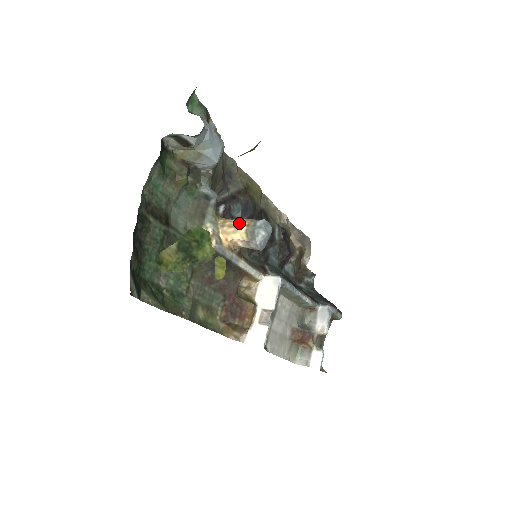
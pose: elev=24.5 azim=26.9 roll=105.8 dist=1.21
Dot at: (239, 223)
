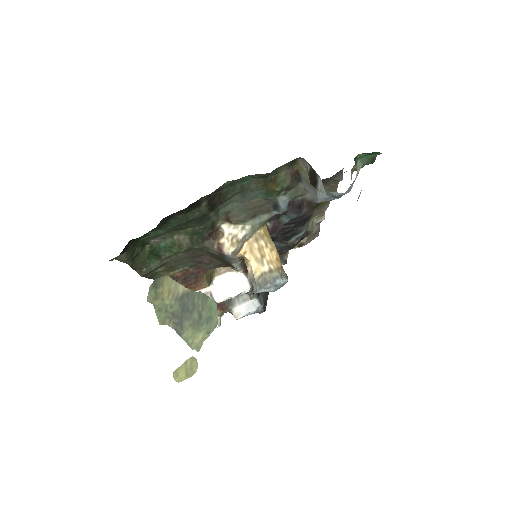
Dot at: (269, 258)
